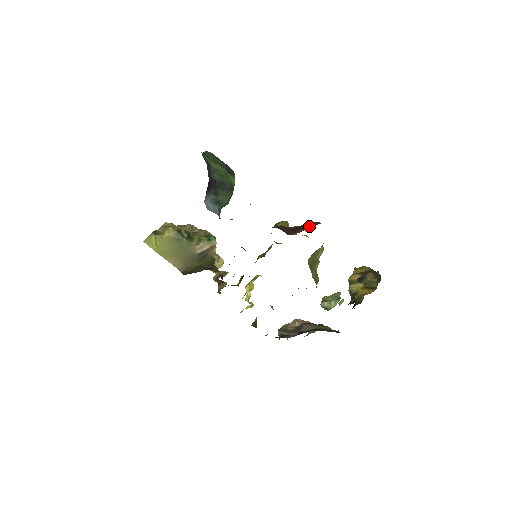
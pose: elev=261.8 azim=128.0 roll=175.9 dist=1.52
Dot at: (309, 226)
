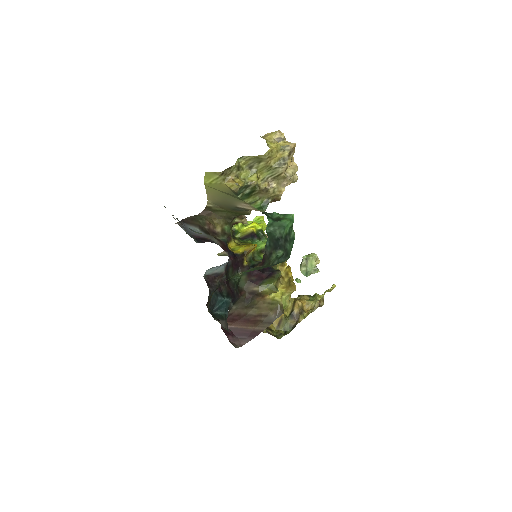
Dot at: (251, 326)
